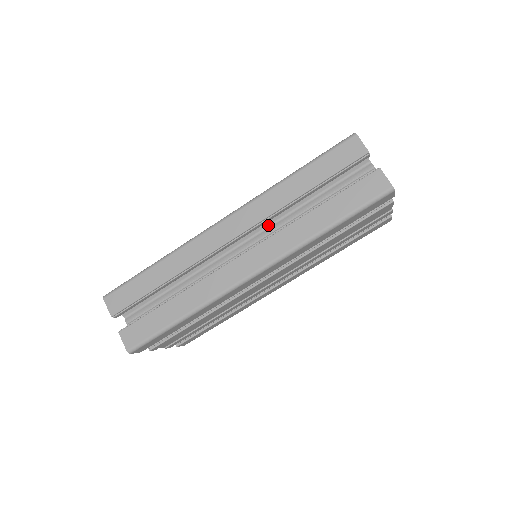
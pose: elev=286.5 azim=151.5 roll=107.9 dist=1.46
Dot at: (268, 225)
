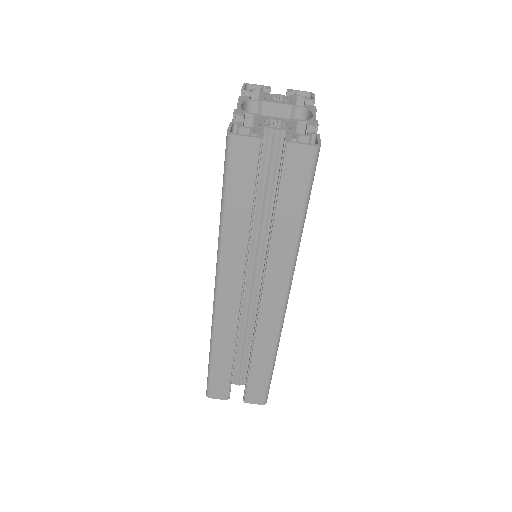
Dot at: occluded
